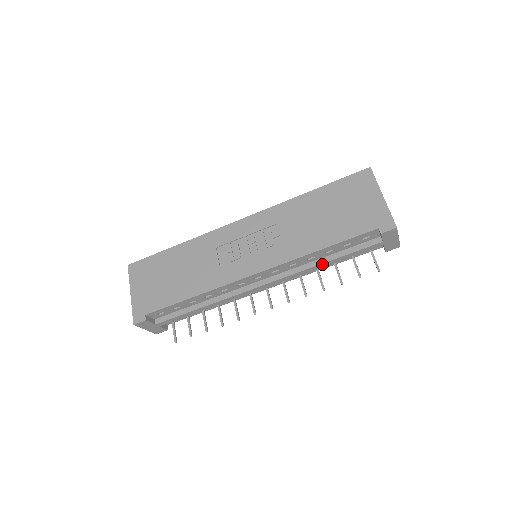
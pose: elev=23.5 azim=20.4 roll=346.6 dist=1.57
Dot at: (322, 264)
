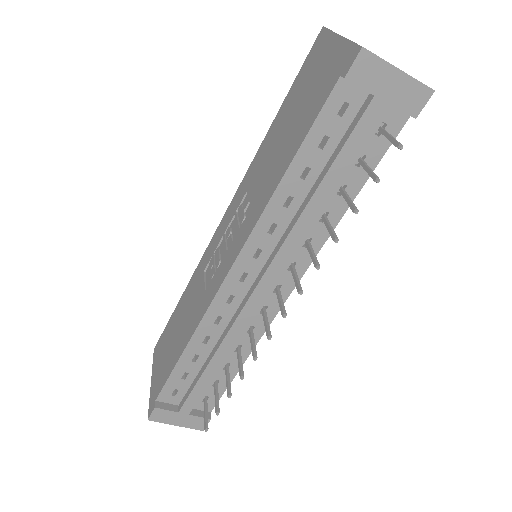
Dot at: (312, 201)
